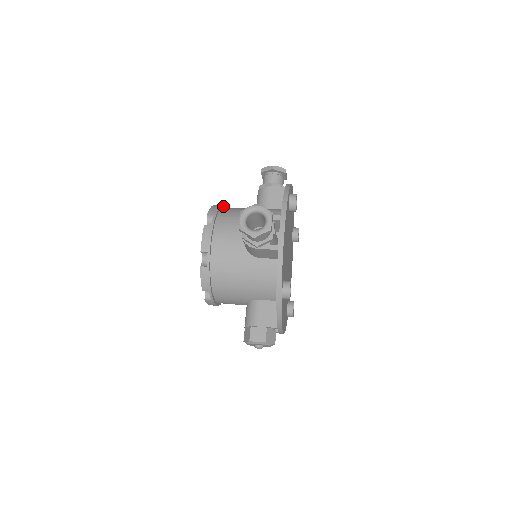
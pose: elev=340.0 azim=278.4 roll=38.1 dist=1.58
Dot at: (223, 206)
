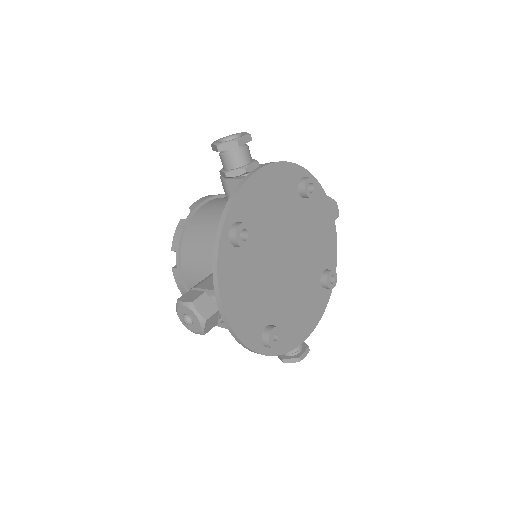
Dot at: occluded
